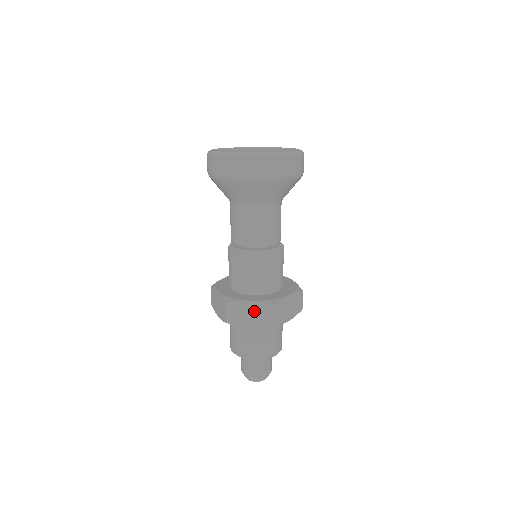
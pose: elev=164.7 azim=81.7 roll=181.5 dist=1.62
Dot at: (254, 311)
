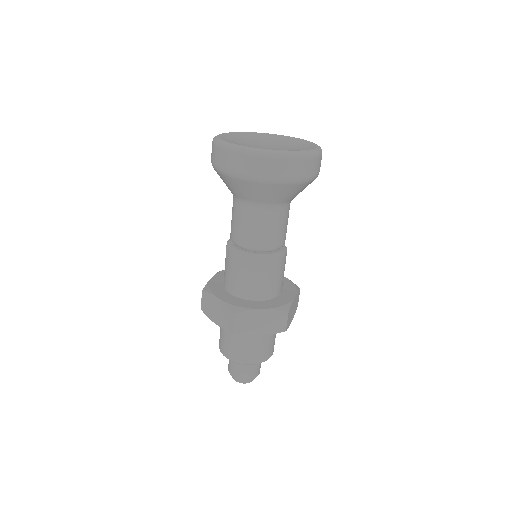
Dot at: (266, 319)
